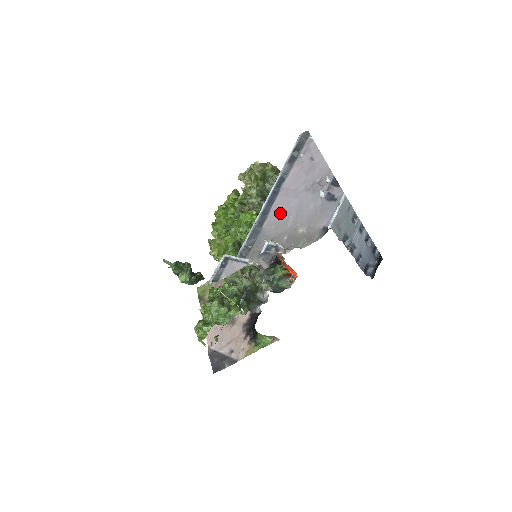
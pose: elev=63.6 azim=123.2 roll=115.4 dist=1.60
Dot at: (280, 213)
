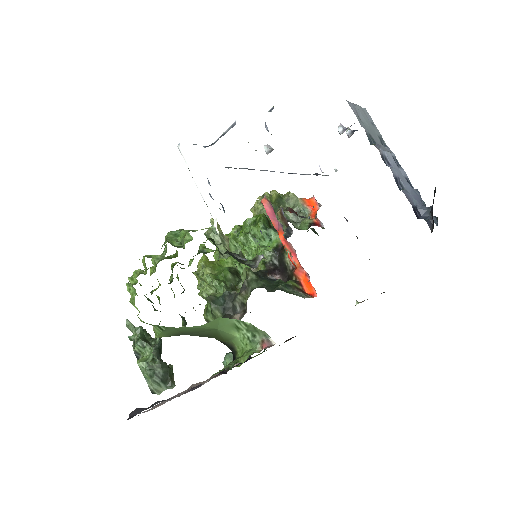
Dot at: occluded
